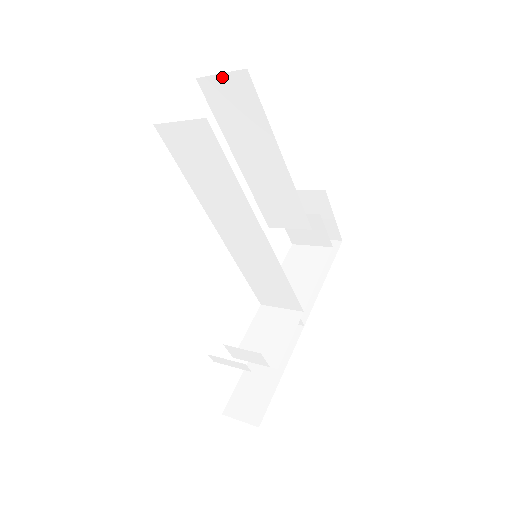
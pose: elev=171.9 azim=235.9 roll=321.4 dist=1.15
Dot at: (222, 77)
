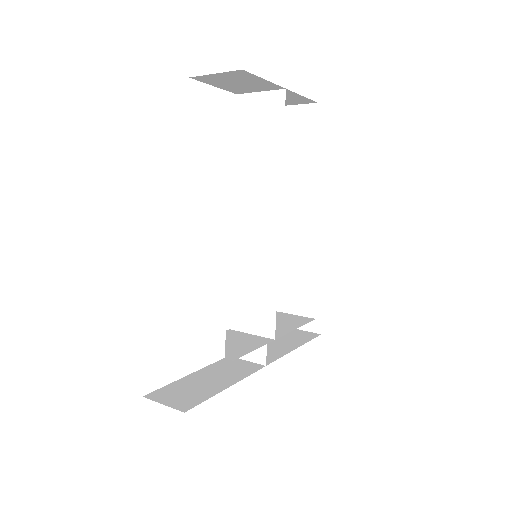
Dot at: (294, 108)
